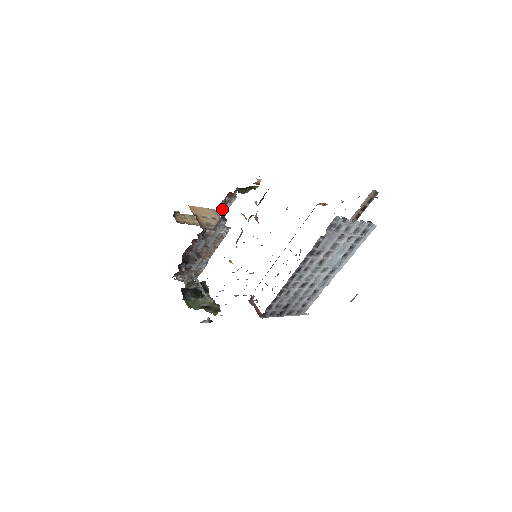
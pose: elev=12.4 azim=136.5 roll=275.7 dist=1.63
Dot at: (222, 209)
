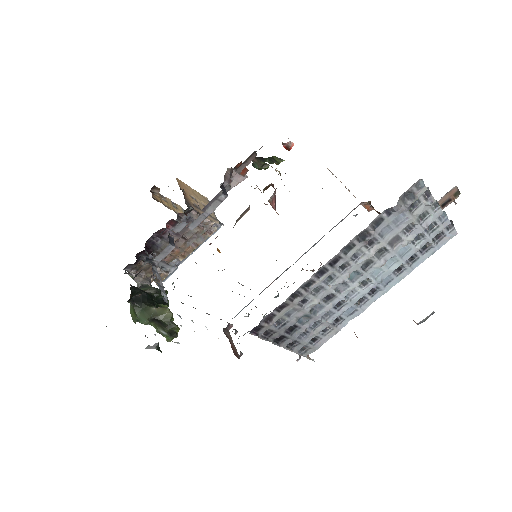
Dot at: (225, 179)
